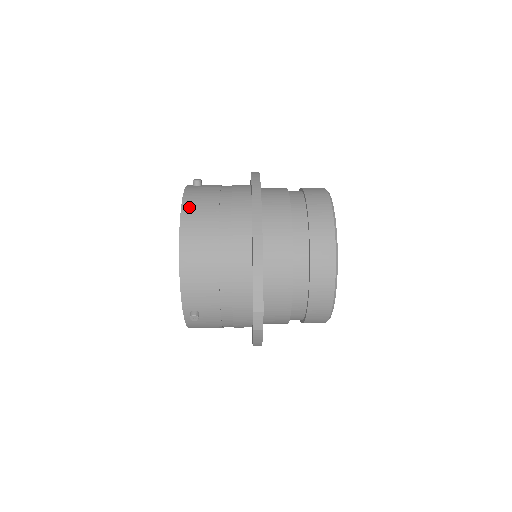
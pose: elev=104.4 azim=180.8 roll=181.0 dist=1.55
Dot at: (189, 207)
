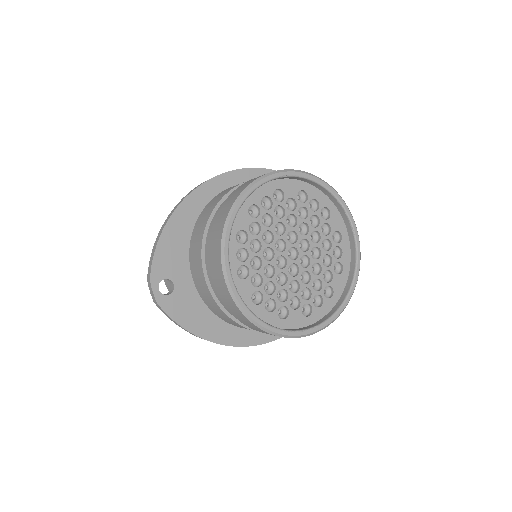
Dot at: occluded
